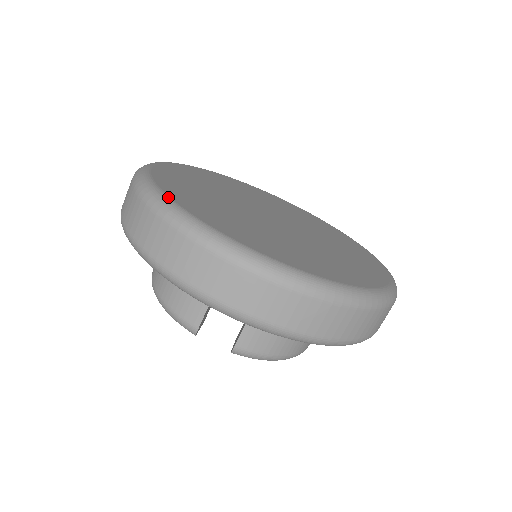
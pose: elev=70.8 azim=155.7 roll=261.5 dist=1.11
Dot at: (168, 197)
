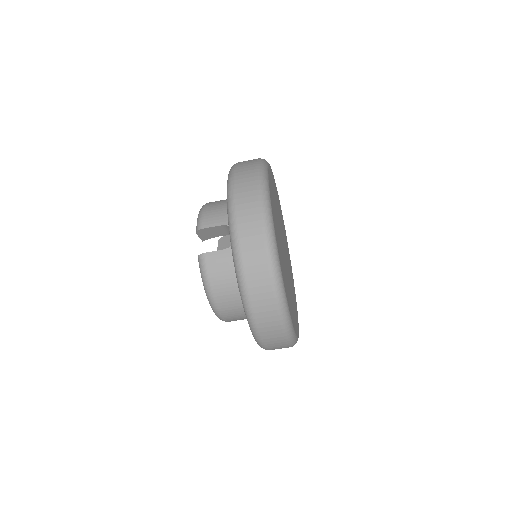
Dot at: (268, 170)
